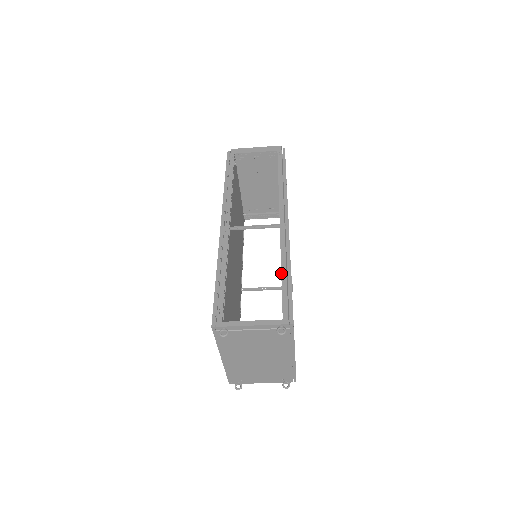
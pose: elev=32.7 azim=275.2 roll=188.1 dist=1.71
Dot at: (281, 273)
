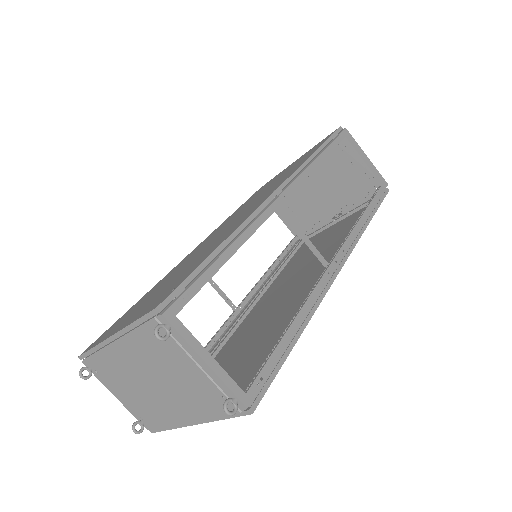
Dot at: (289, 327)
